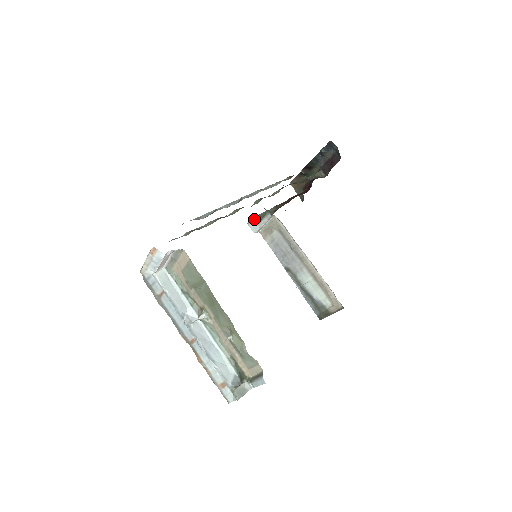
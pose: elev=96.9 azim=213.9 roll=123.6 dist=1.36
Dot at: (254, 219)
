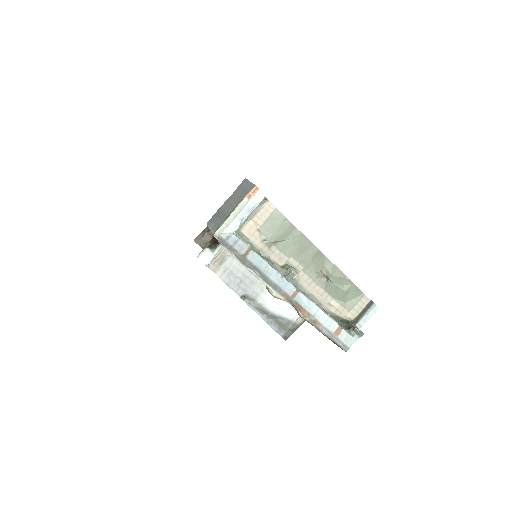
Dot at: (207, 249)
